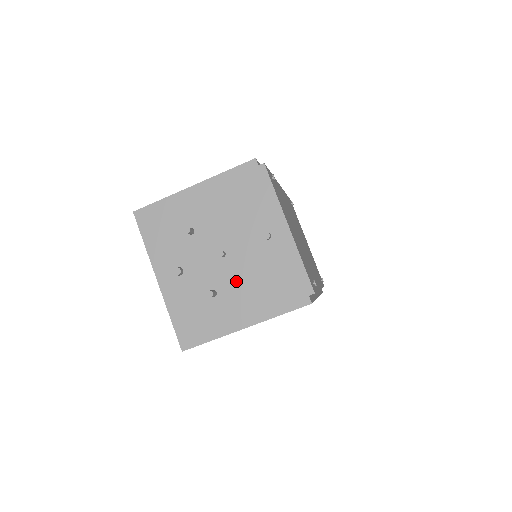
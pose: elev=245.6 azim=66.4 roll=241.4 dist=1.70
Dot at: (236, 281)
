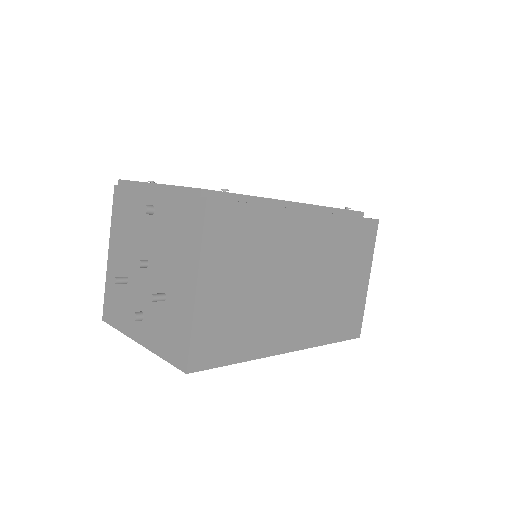
Dot at: (165, 266)
